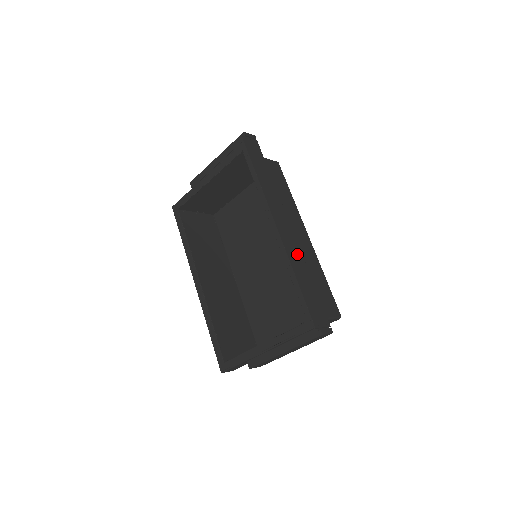
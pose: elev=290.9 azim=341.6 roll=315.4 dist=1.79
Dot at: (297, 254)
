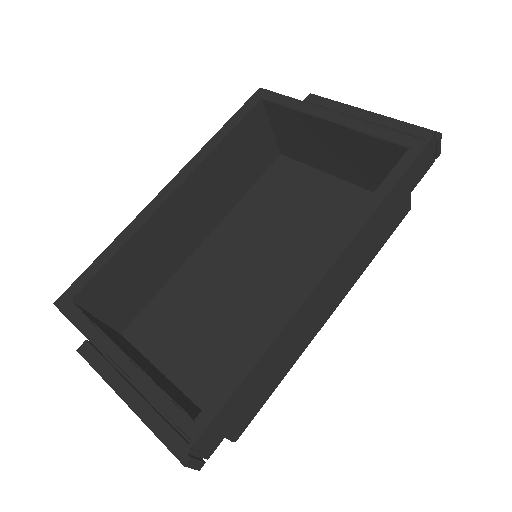
Dot at: (295, 335)
